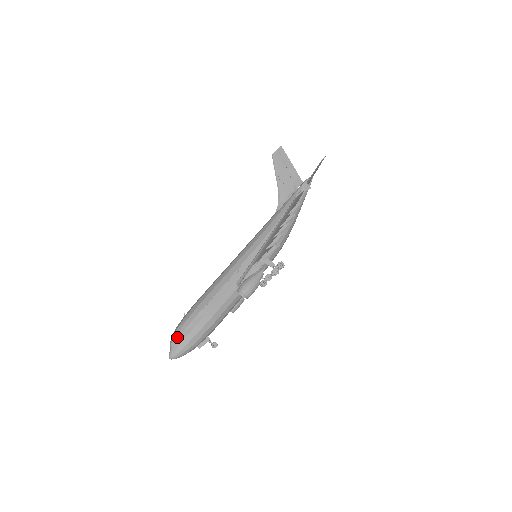
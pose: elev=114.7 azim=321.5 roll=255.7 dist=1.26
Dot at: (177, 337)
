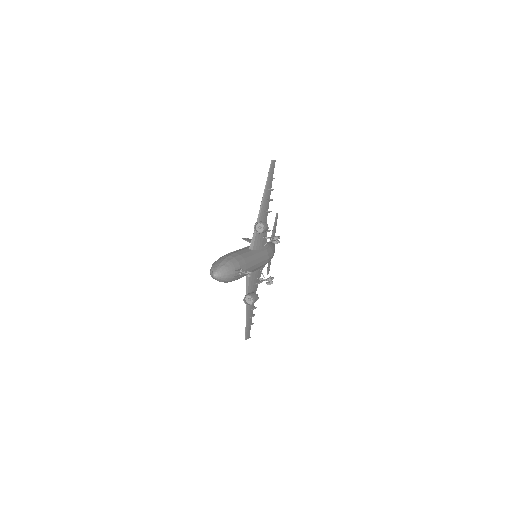
Dot at: (216, 263)
